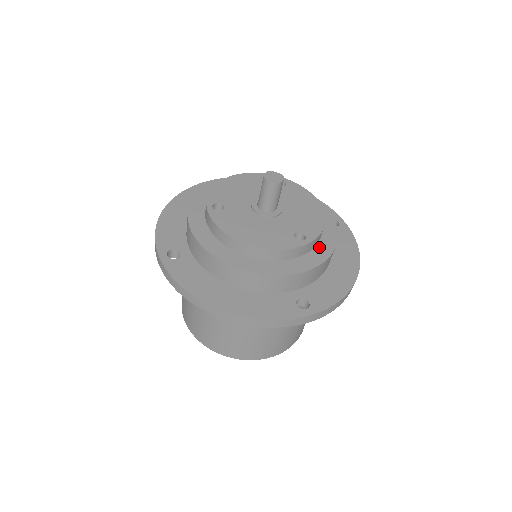
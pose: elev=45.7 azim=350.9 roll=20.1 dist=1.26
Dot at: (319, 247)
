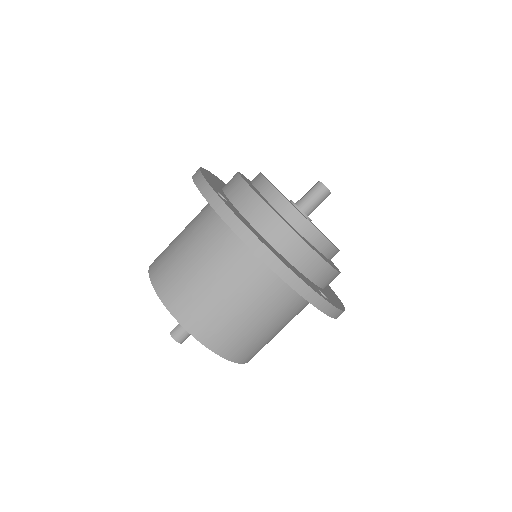
Dot at: (331, 263)
